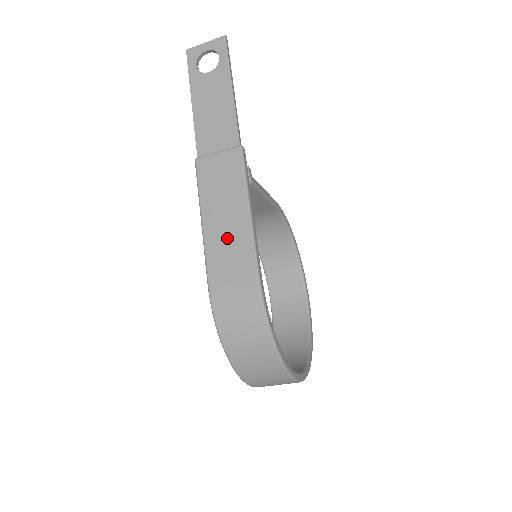
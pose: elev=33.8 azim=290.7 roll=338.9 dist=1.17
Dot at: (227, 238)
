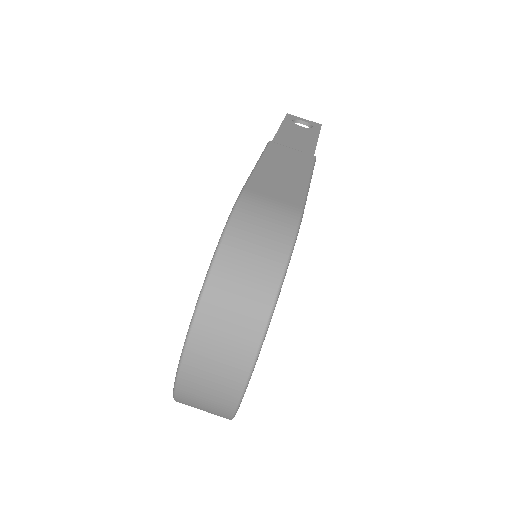
Dot at: (280, 180)
